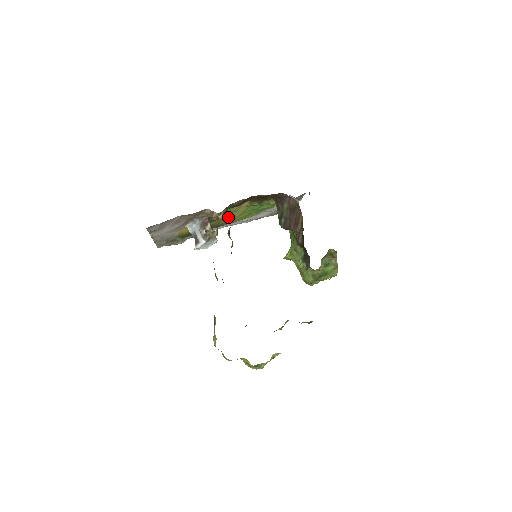
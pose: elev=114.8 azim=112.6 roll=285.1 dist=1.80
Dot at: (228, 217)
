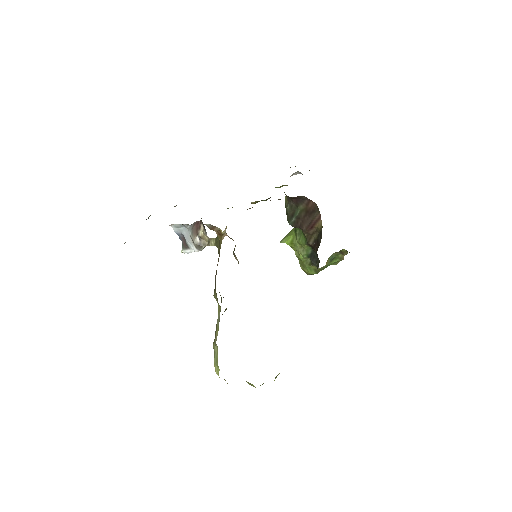
Dot at: occluded
